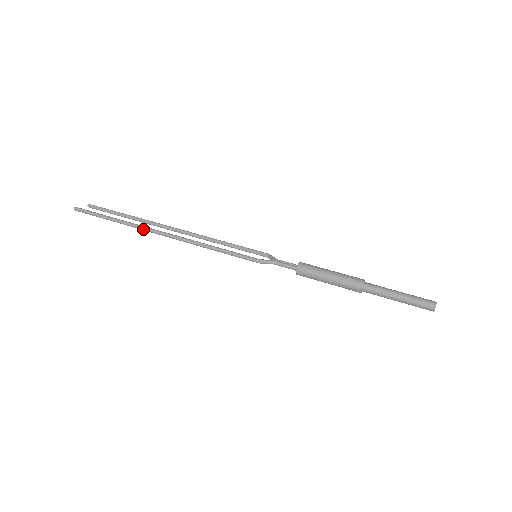
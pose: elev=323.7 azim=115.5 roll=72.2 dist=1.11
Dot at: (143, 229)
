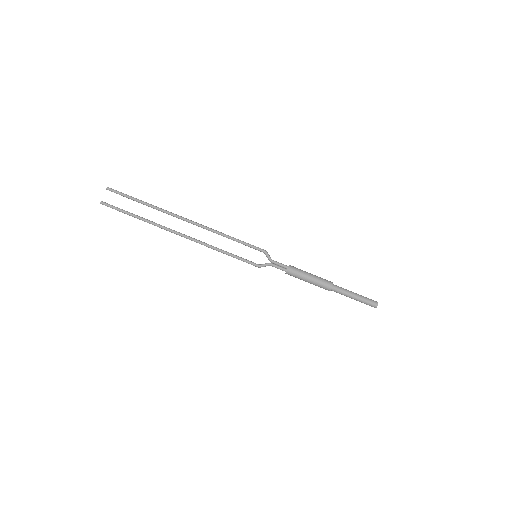
Dot at: occluded
